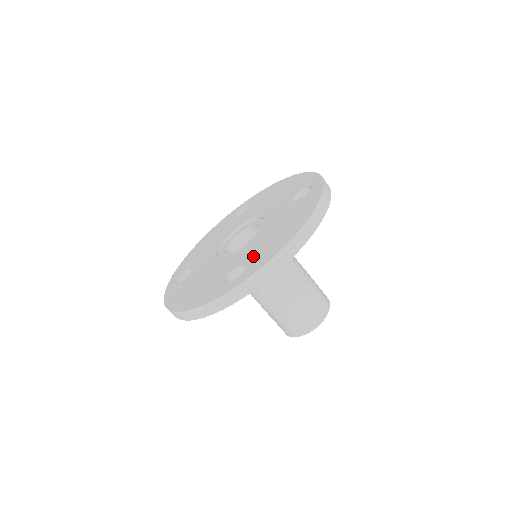
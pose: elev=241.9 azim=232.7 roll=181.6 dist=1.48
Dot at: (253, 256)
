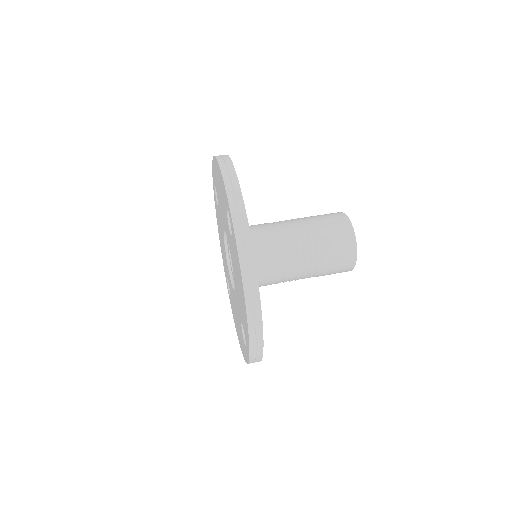
Dot at: (242, 319)
